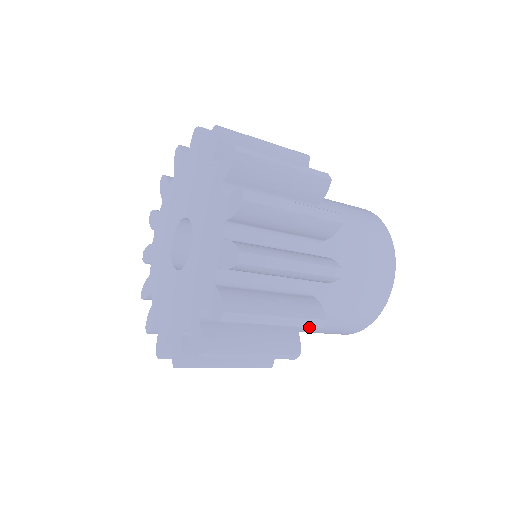
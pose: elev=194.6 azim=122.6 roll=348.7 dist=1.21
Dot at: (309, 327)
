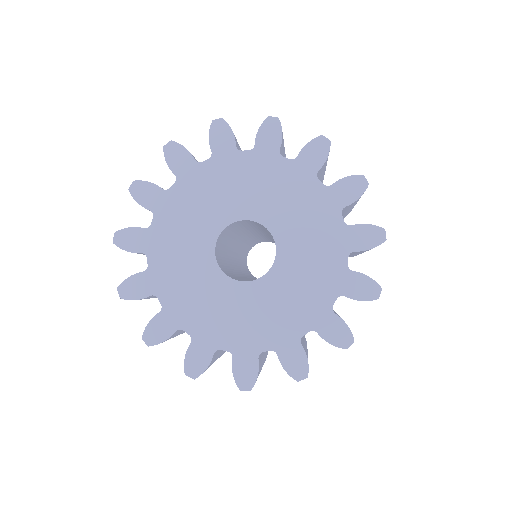
Dot at: occluded
